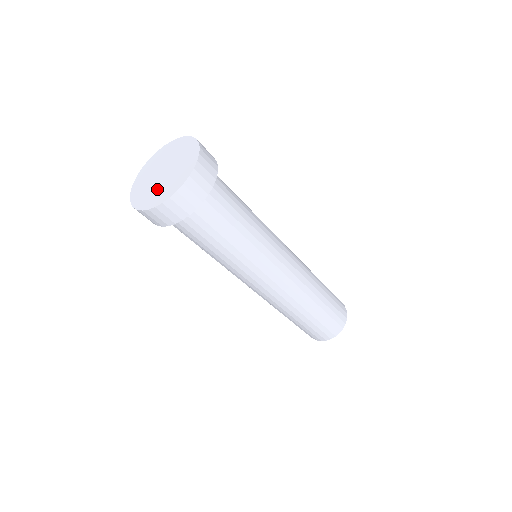
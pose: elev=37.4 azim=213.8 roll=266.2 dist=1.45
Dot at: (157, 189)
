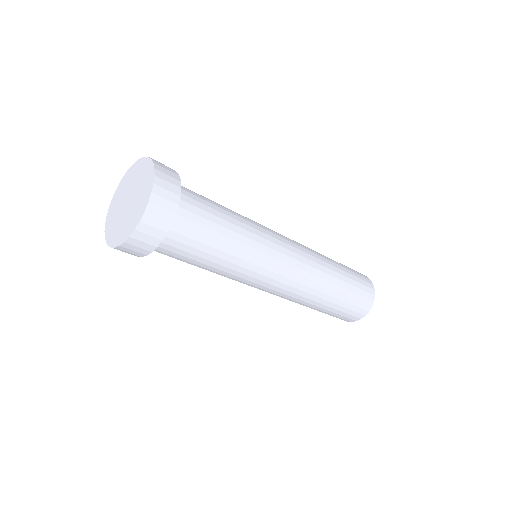
Dot at: (116, 220)
